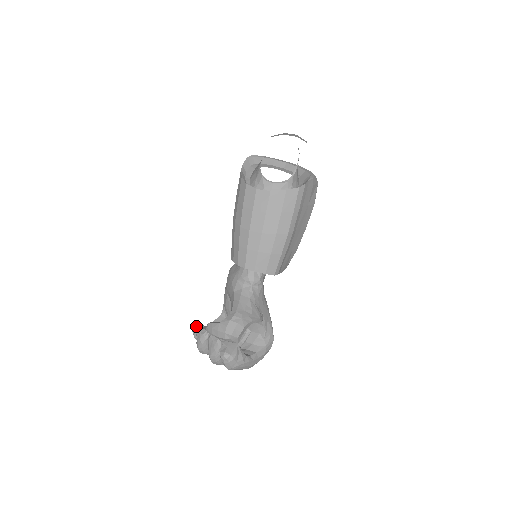
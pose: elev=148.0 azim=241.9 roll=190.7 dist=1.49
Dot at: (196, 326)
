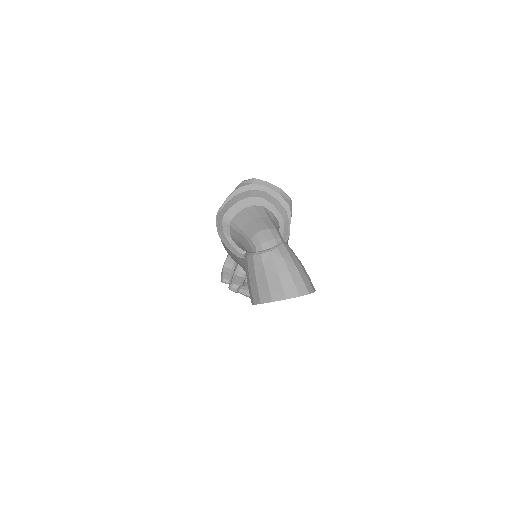
Dot at: (225, 283)
